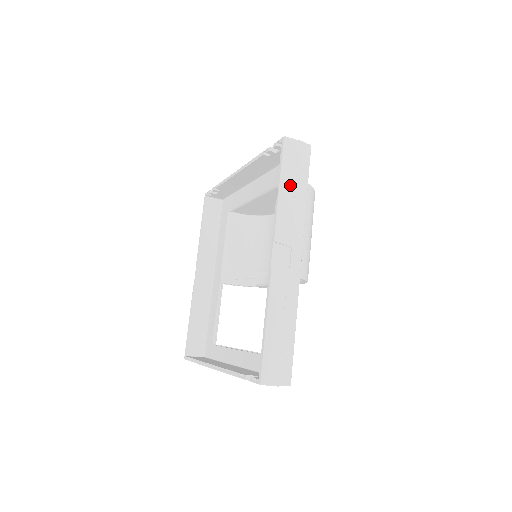
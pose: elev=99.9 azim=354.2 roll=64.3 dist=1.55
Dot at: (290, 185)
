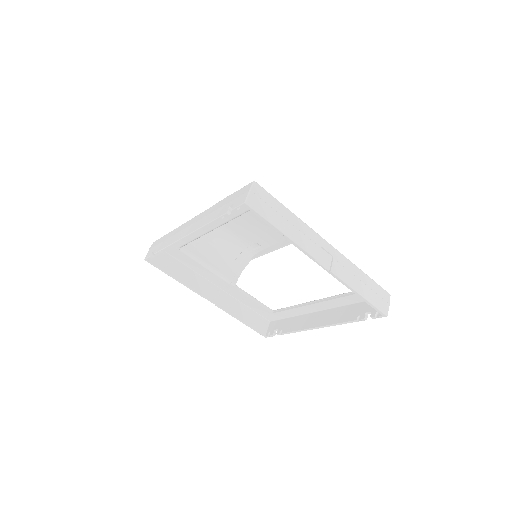
Dot at: (282, 221)
